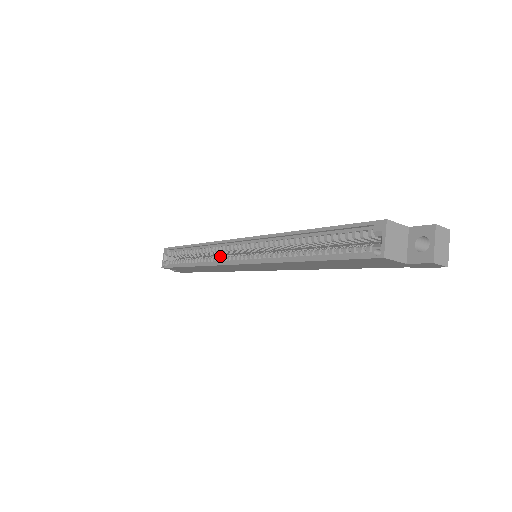
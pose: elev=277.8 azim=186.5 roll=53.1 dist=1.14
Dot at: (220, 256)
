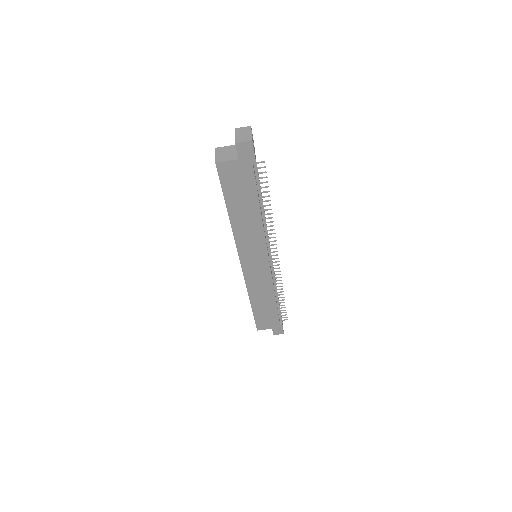
Dot at: occluded
